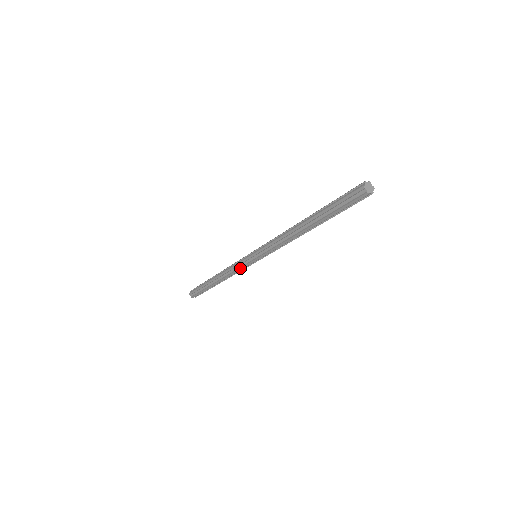
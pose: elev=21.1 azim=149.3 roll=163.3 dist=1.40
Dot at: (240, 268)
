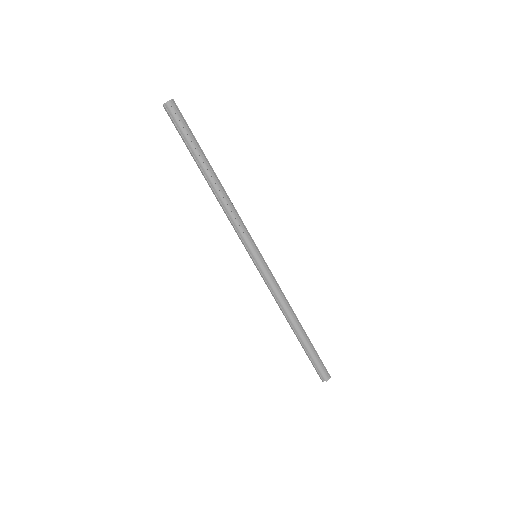
Dot at: (269, 282)
